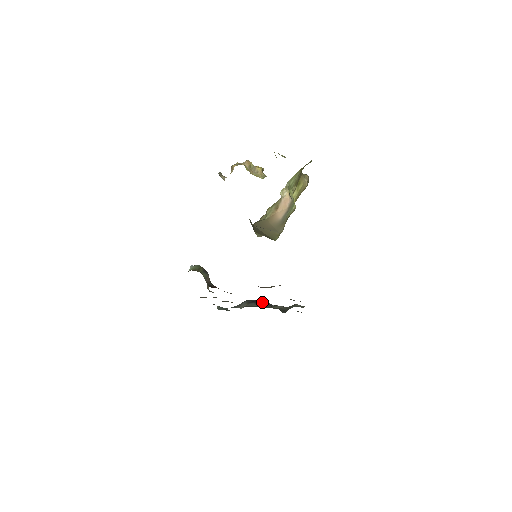
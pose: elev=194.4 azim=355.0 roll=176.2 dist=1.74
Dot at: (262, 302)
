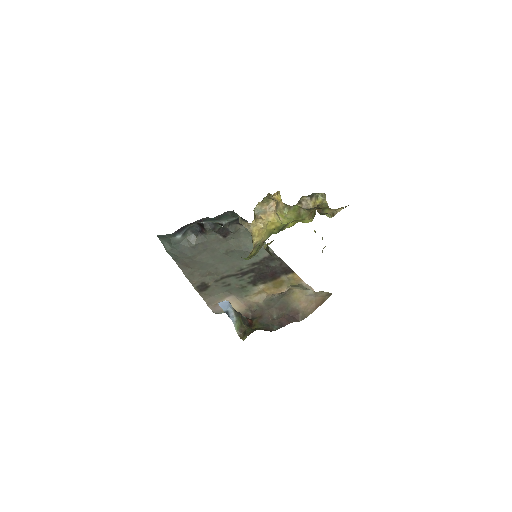
Dot at: (203, 223)
